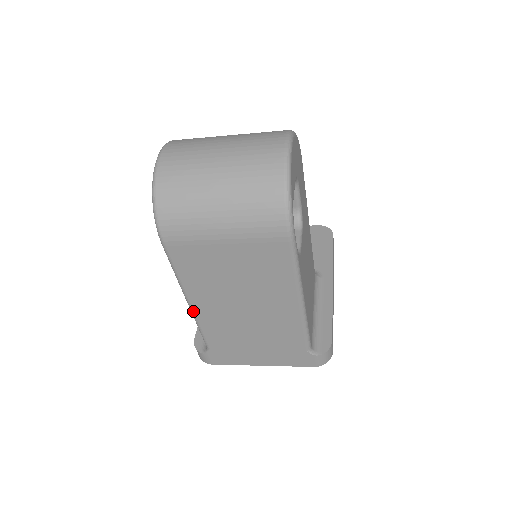
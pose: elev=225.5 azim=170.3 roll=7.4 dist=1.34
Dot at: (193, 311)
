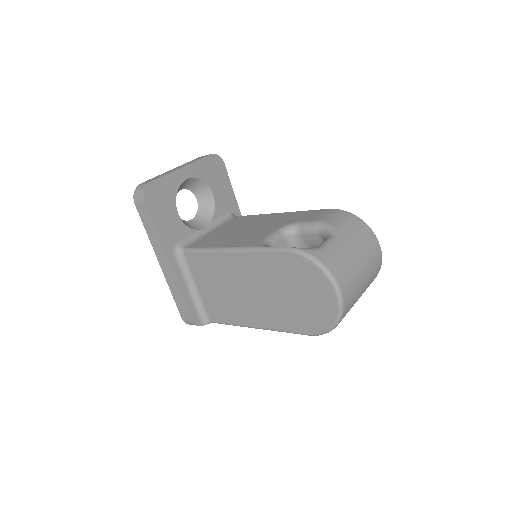
Dot at: (251, 327)
